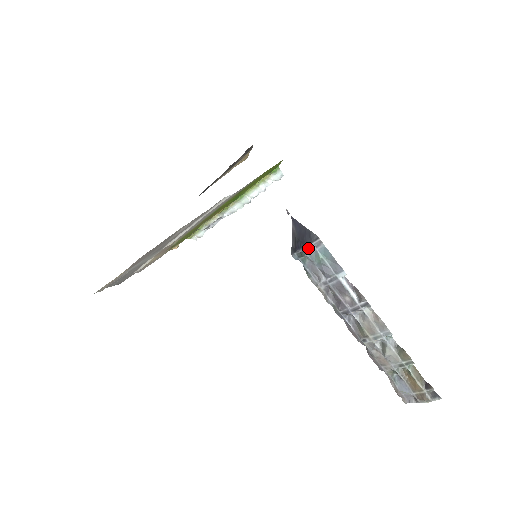
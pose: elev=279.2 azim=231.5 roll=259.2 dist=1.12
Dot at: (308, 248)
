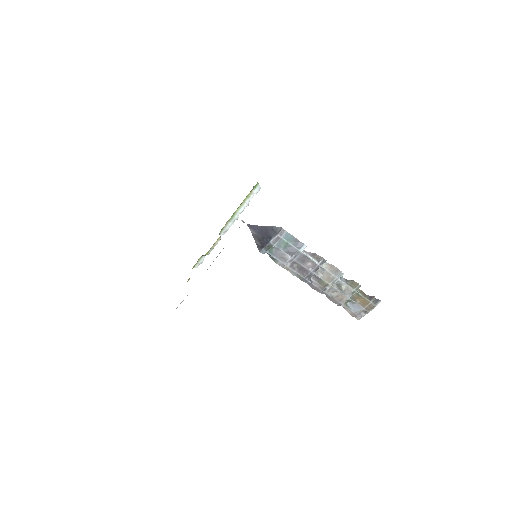
Dot at: (274, 239)
